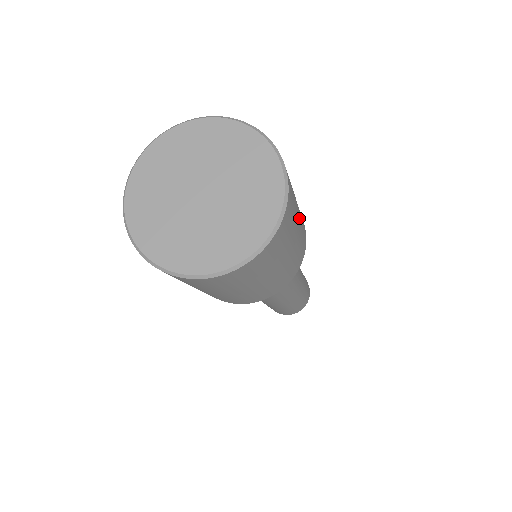
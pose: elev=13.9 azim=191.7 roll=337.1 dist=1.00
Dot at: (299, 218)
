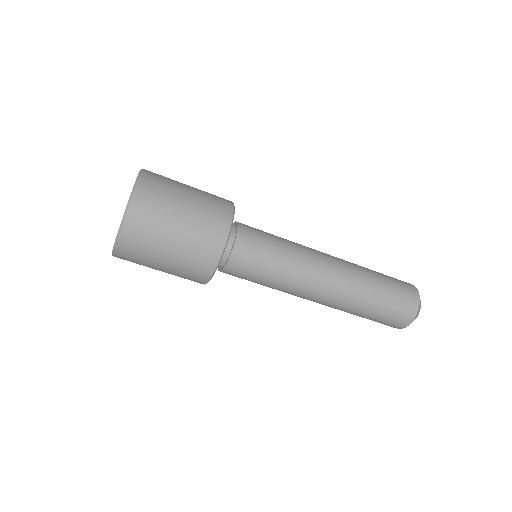
Dot at: (189, 203)
